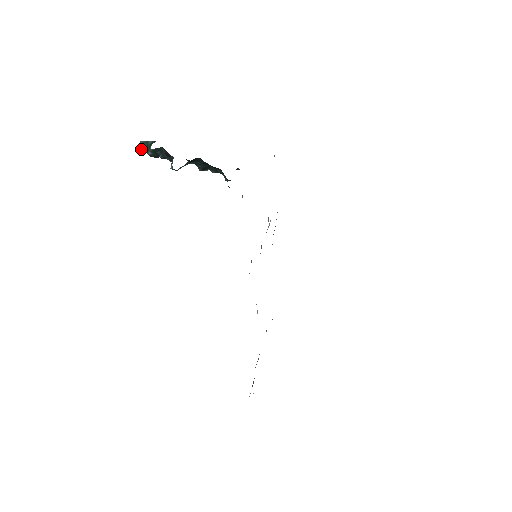
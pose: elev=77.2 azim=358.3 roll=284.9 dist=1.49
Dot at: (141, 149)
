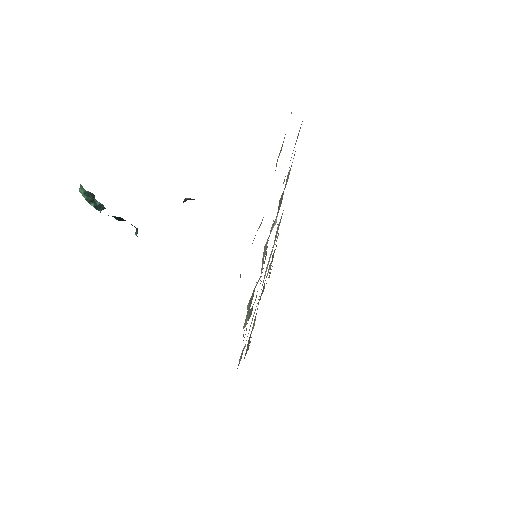
Dot at: (85, 199)
